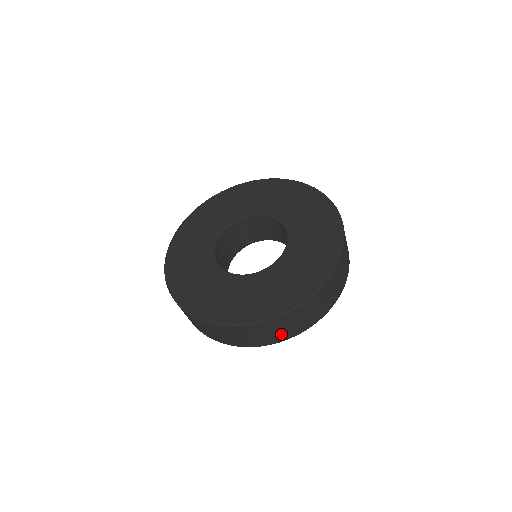
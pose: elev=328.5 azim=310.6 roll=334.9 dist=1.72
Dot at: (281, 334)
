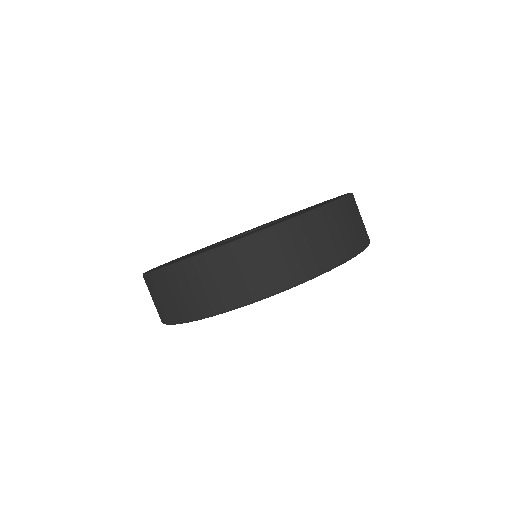
Dot at: (307, 259)
